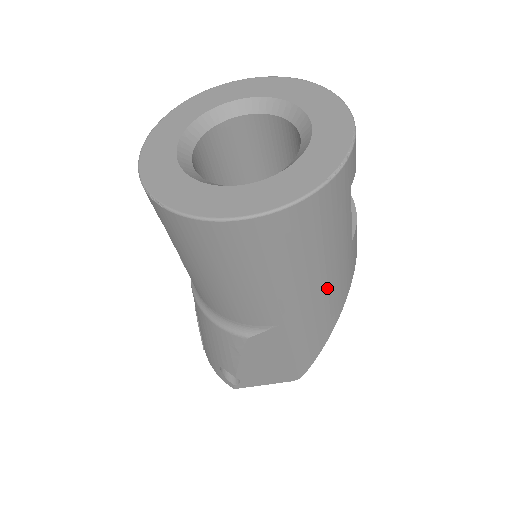
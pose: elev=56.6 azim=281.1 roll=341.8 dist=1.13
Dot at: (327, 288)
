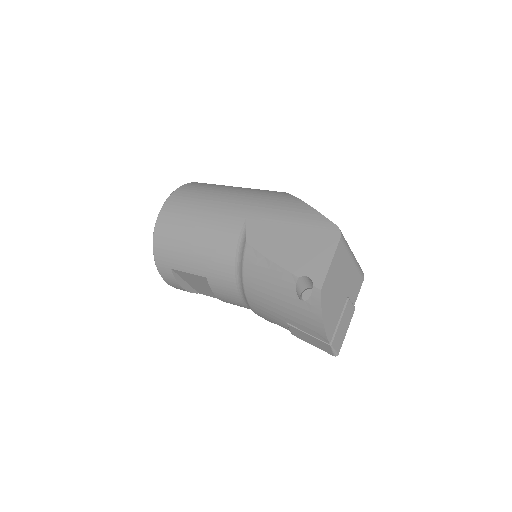
Dot at: (248, 193)
